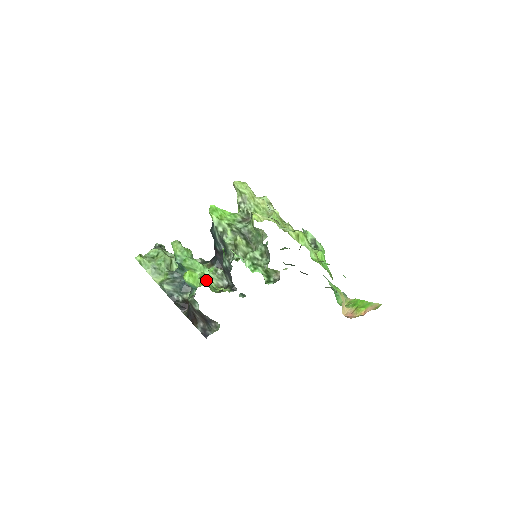
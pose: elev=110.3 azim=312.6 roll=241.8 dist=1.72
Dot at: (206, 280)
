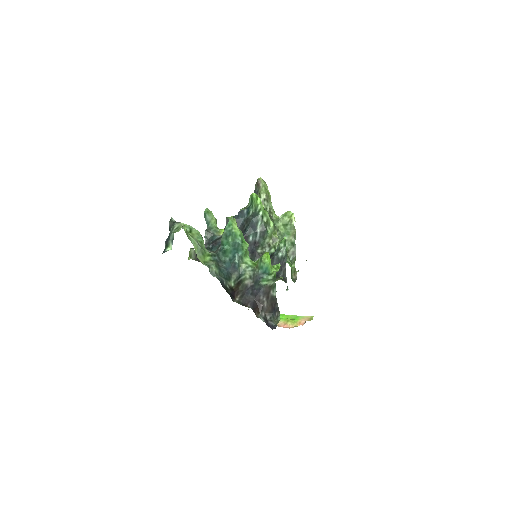
Dot at: occluded
